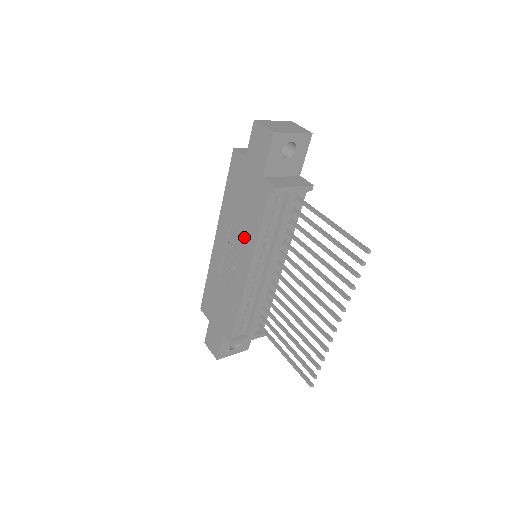
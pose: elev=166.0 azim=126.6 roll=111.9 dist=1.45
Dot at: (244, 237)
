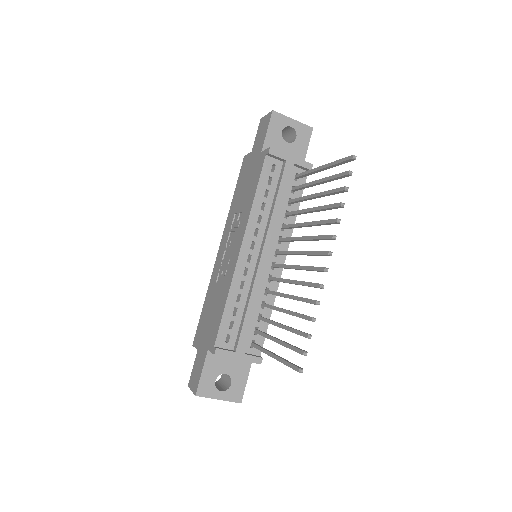
Dot at: (241, 219)
